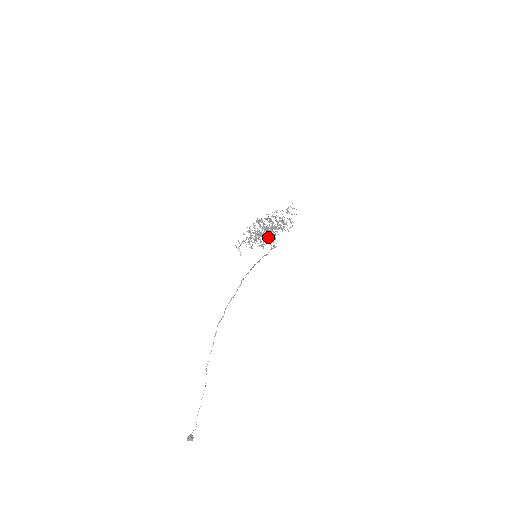
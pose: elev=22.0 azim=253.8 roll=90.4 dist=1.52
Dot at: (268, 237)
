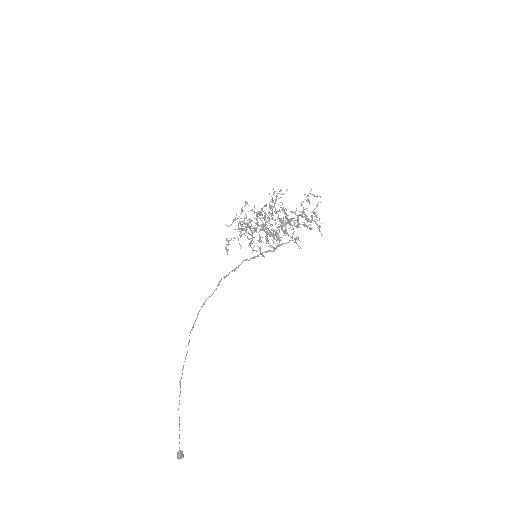
Dot at: (276, 233)
